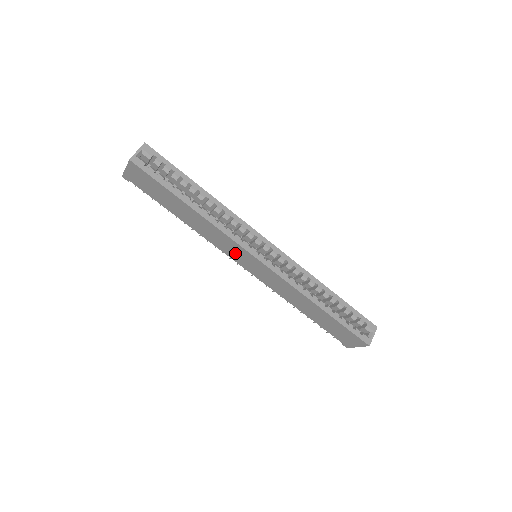
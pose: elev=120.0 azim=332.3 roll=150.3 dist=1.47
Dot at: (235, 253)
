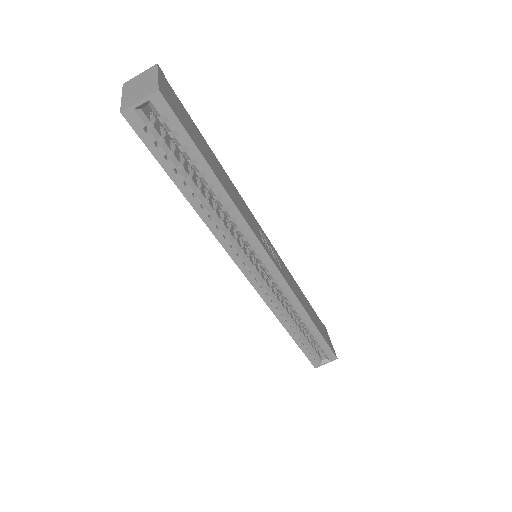
Dot at: occluded
